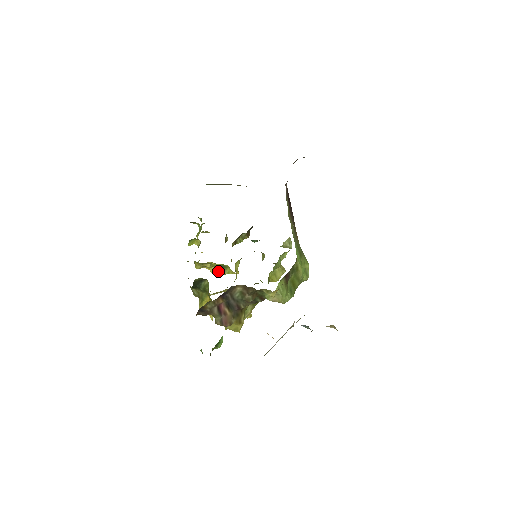
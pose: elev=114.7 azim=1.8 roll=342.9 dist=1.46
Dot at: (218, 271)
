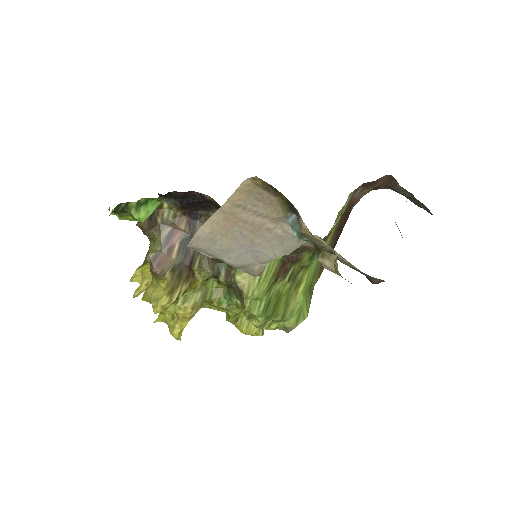
Dot at: occluded
